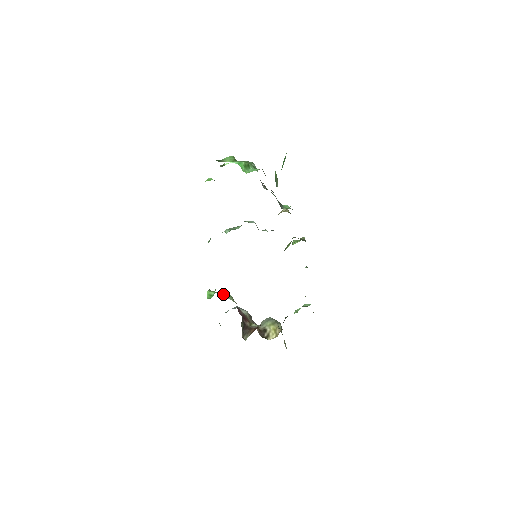
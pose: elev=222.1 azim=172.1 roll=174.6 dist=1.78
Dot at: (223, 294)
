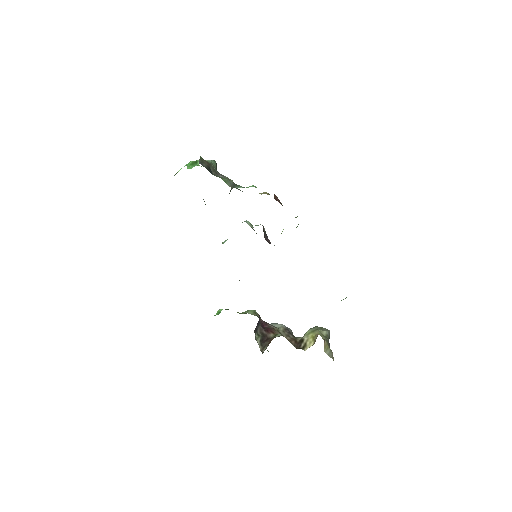
Dot at: (246, 311)
